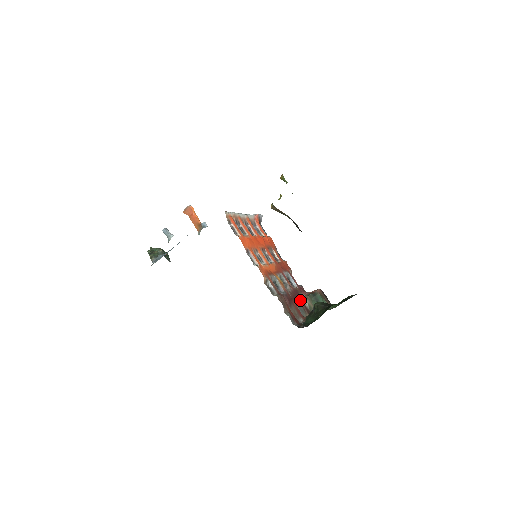
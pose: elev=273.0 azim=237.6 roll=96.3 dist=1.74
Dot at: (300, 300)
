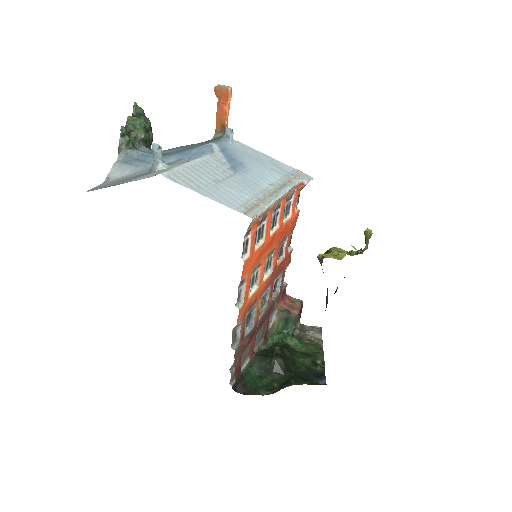
Dot at: (267, 322)
